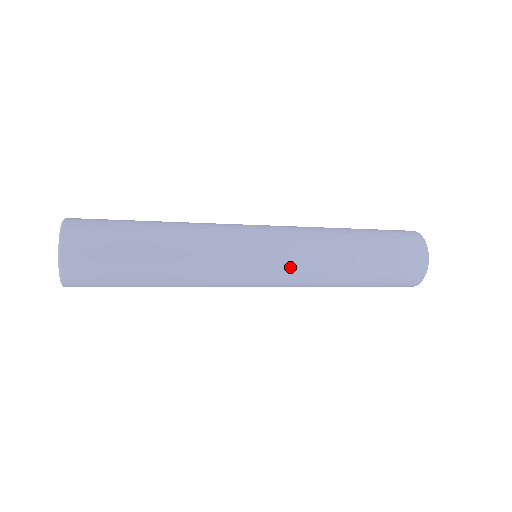
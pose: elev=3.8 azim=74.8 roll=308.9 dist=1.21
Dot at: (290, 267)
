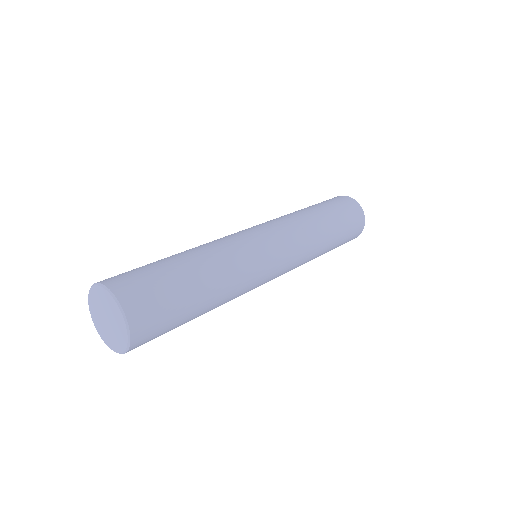
Dot at: occluded
